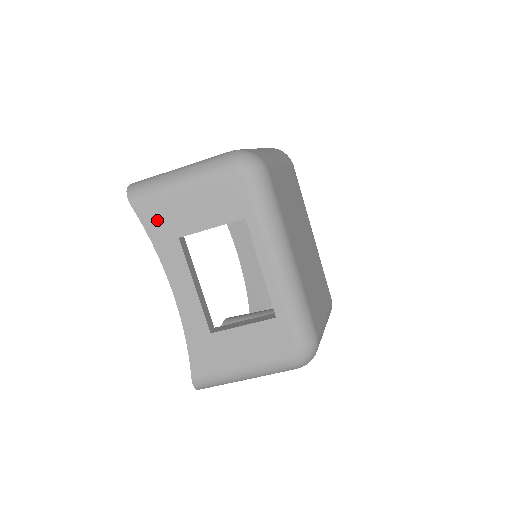
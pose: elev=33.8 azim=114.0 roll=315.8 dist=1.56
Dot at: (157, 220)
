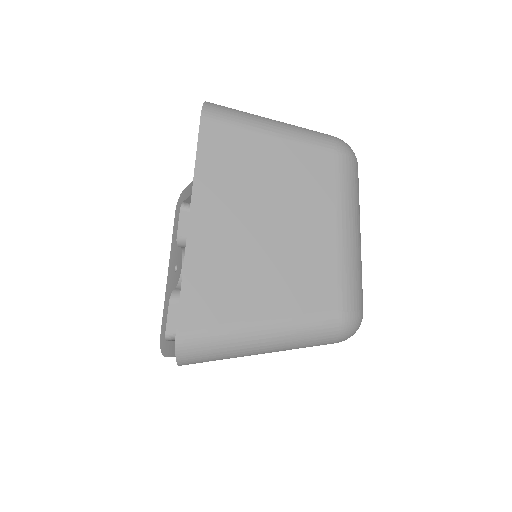
Dot at: occluded
